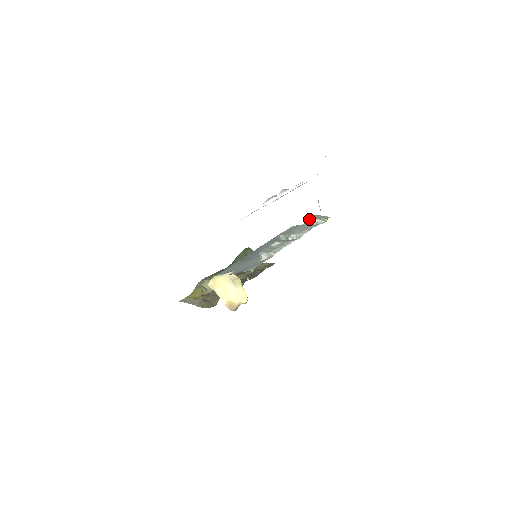
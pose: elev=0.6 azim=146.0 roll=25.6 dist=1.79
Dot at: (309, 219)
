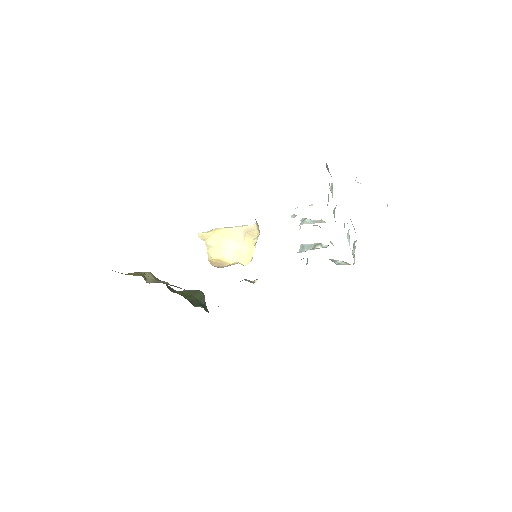
Dot at: (329, 259)
